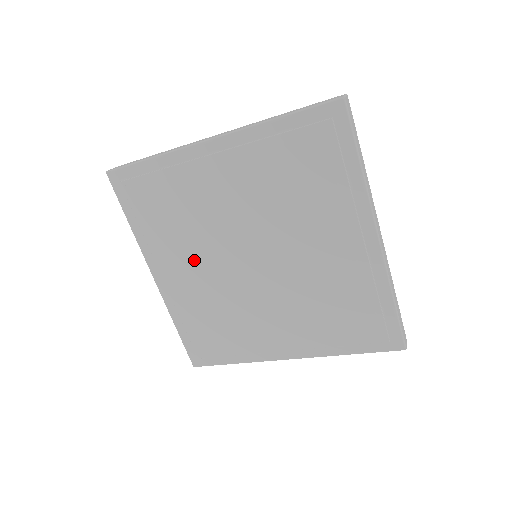
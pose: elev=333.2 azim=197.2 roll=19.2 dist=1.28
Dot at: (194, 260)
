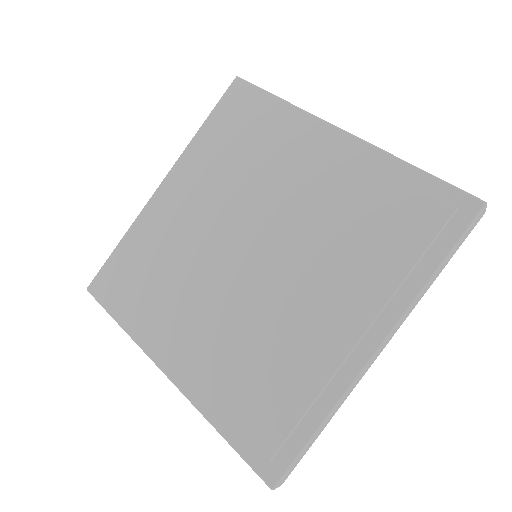
Dot at: (195, 307)
